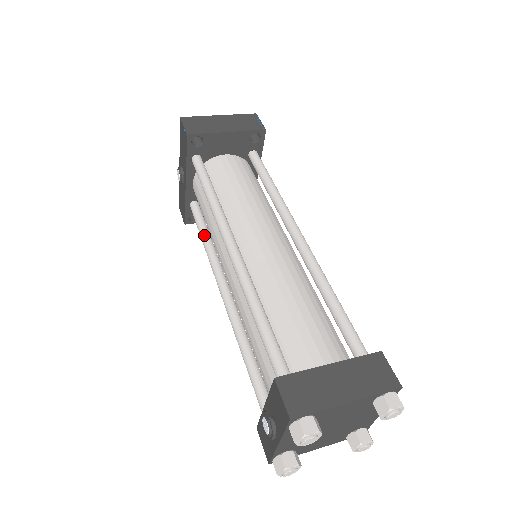
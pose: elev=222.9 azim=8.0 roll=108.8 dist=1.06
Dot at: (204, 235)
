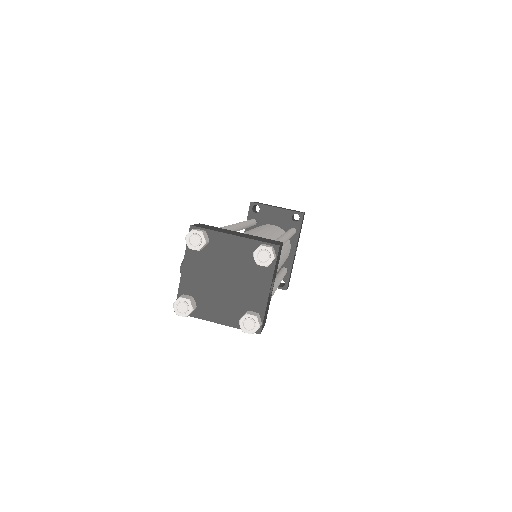
Dot at: occluded
